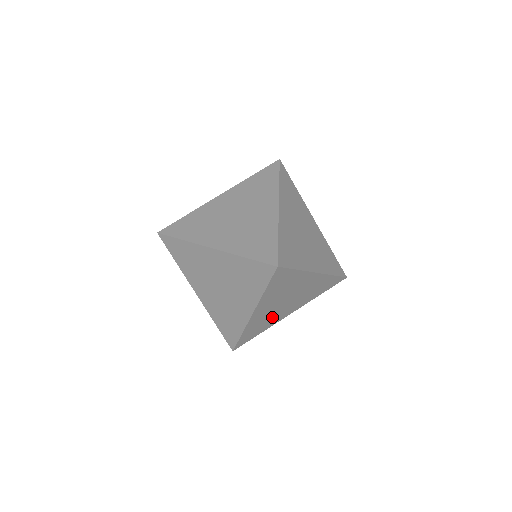
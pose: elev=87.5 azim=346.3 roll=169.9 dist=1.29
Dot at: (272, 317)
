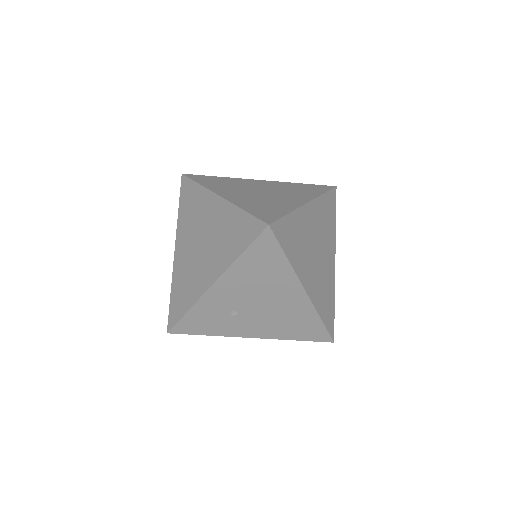
Dot at: (230, 319)
